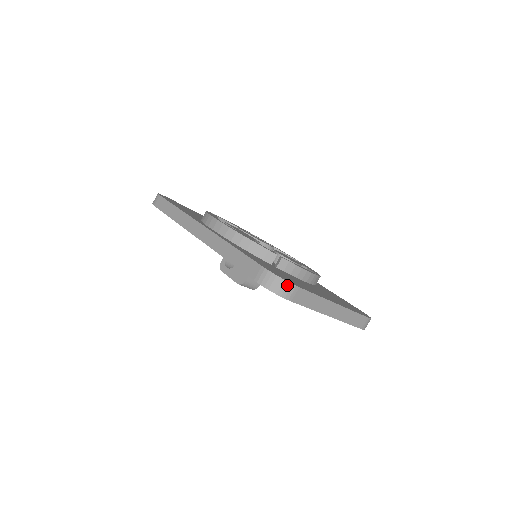
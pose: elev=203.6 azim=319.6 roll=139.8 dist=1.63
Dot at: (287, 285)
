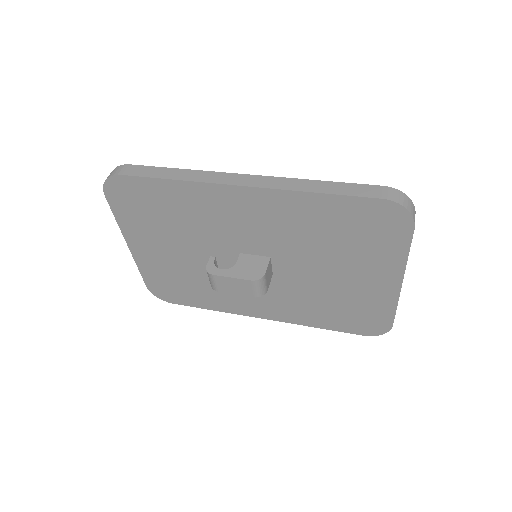
Dot at: (413, 206)
